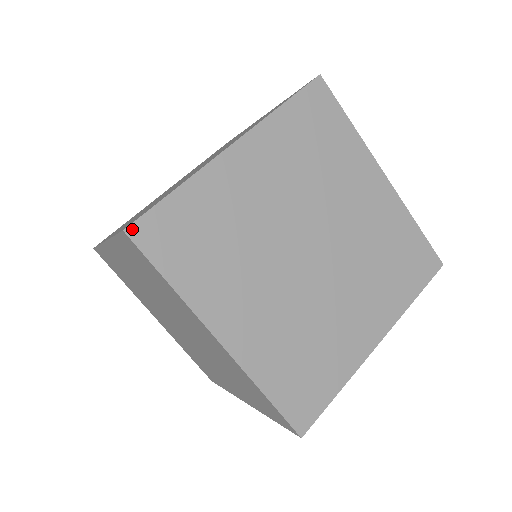
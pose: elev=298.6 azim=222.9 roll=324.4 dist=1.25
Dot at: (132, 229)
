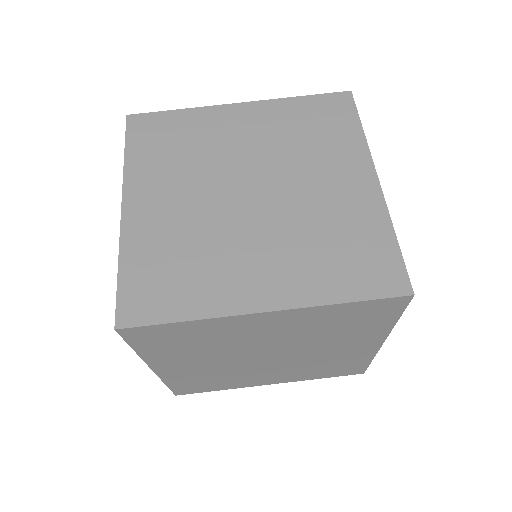
Dot at: (123, 330)
